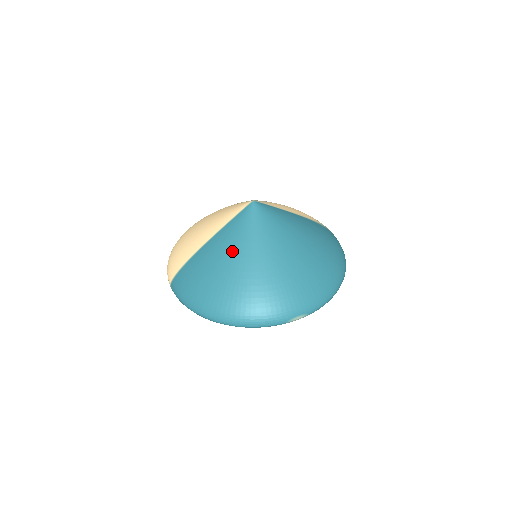
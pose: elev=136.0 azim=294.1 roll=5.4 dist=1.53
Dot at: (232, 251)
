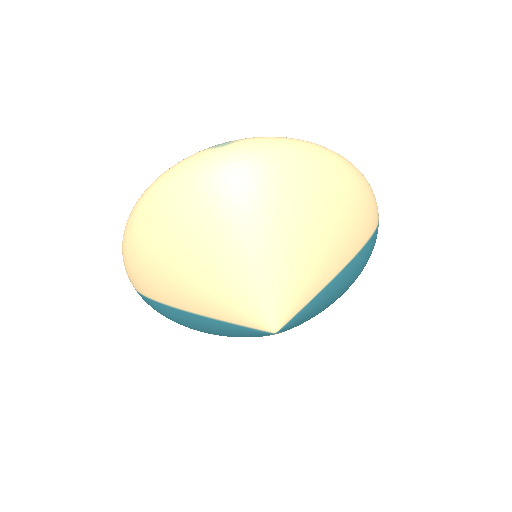
Dot at: (226, 334)
